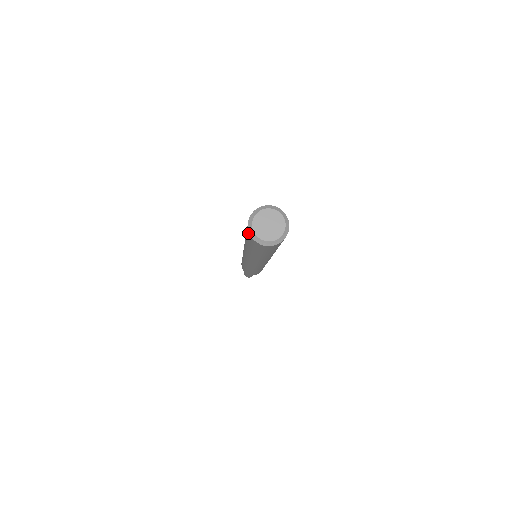
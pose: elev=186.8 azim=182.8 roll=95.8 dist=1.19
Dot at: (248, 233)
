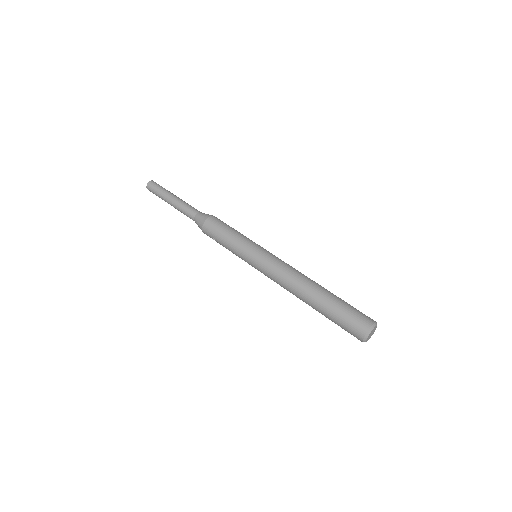
Dot at: (358, 339)
